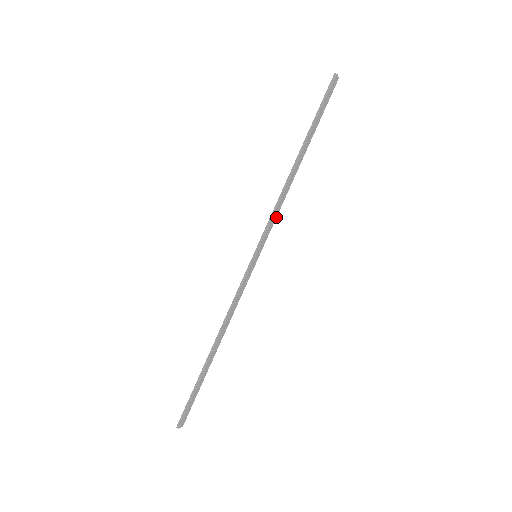
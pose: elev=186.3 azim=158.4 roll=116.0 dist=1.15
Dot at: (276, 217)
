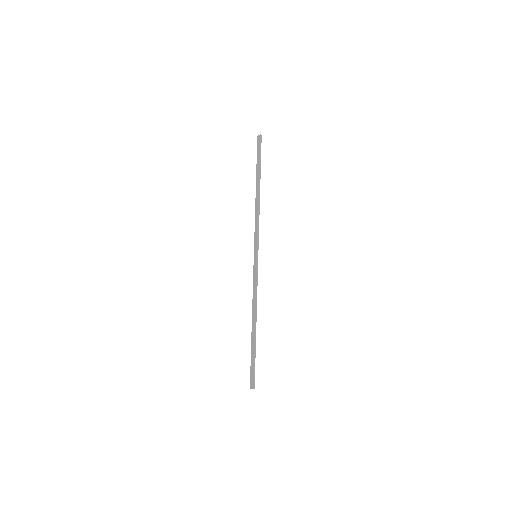
Dot at: (256, 228)
